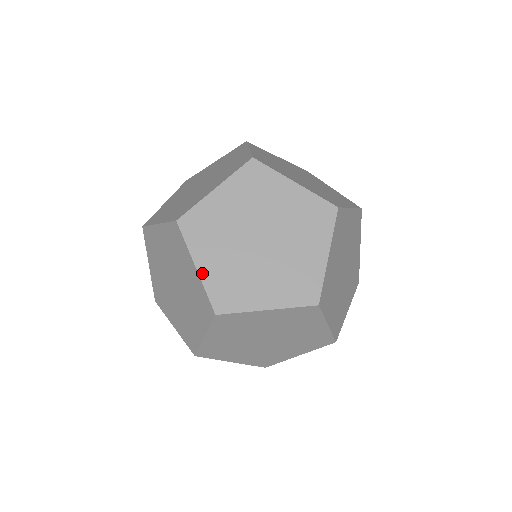
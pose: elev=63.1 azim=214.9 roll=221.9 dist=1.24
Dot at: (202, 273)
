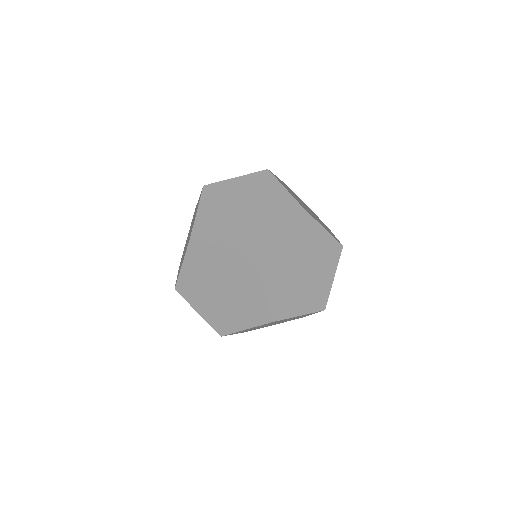
Dot at: (198, 215)
